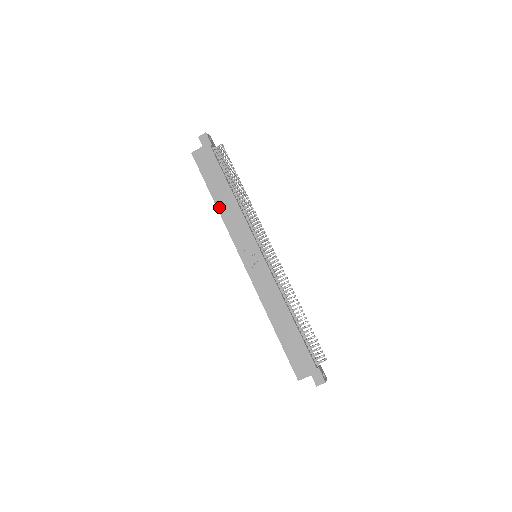
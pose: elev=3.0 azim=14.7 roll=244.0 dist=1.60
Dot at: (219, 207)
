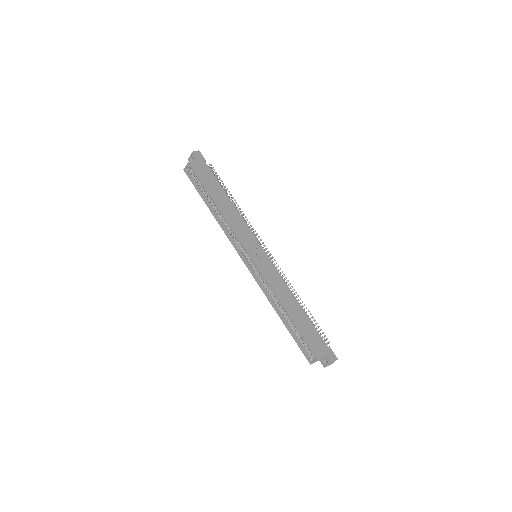
Dot at: (222, 209)
